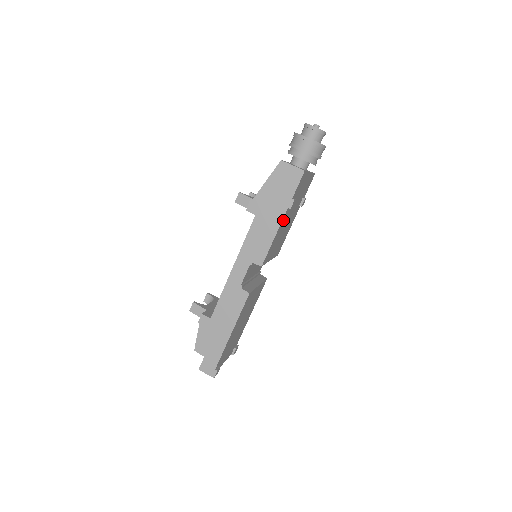
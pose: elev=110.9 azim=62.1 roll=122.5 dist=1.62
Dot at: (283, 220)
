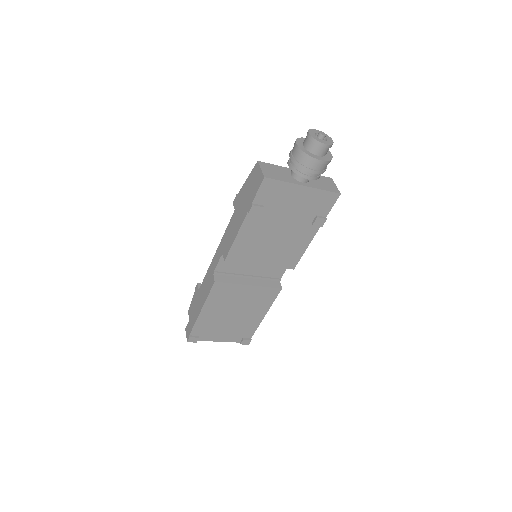
Dot at: (249, 223)
